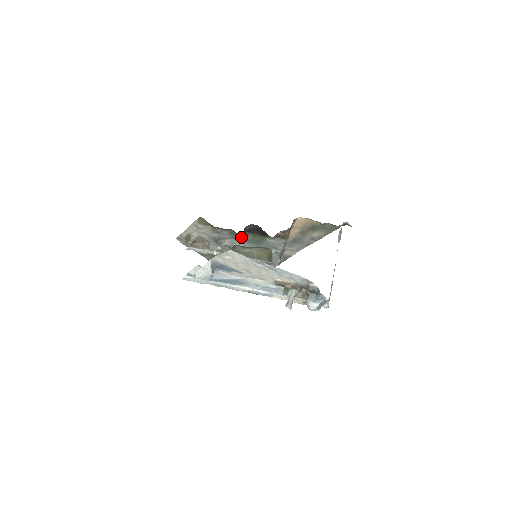
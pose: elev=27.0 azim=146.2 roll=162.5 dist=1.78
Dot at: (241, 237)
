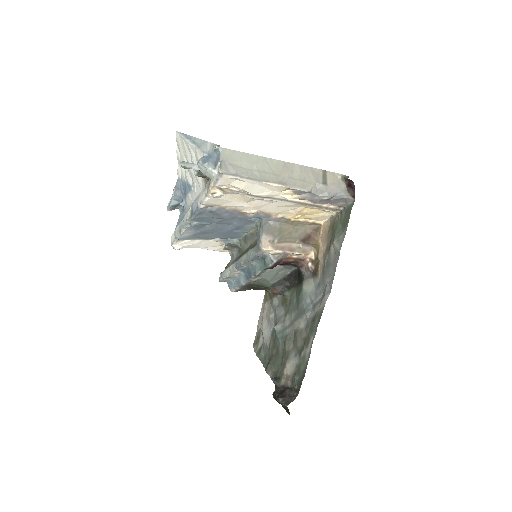
Dot at: (289, 305)
